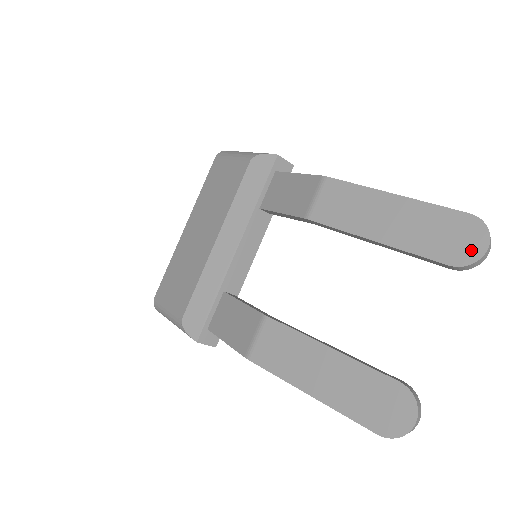
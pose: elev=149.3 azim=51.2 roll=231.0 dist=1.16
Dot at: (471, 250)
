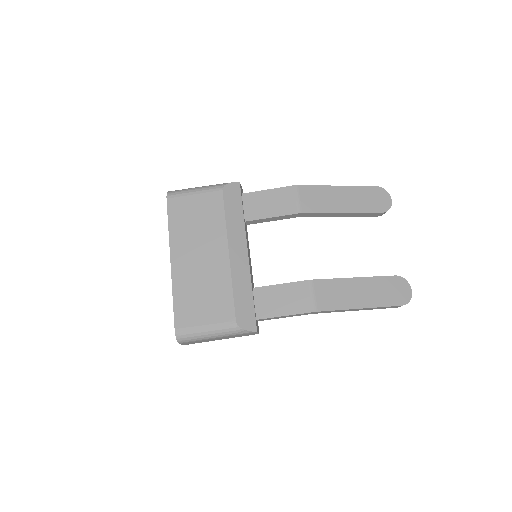
Dot at: (386, 203)
